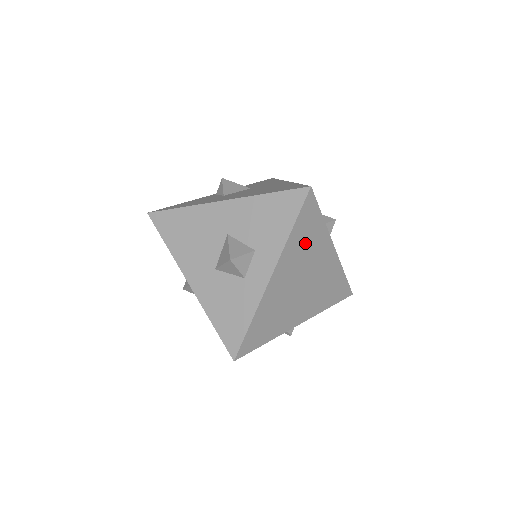
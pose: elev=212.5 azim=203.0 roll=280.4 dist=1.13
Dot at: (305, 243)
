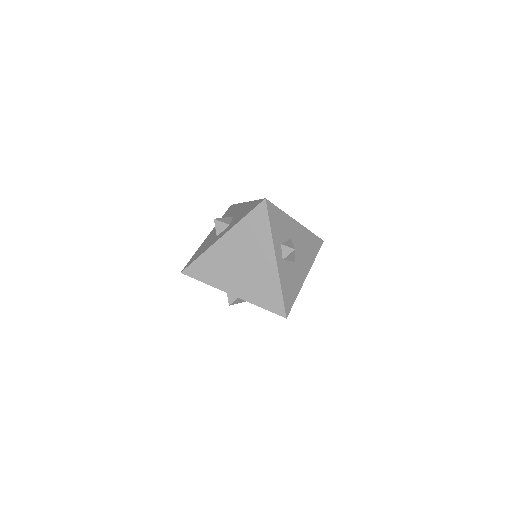
Dot at: (252, 235)
